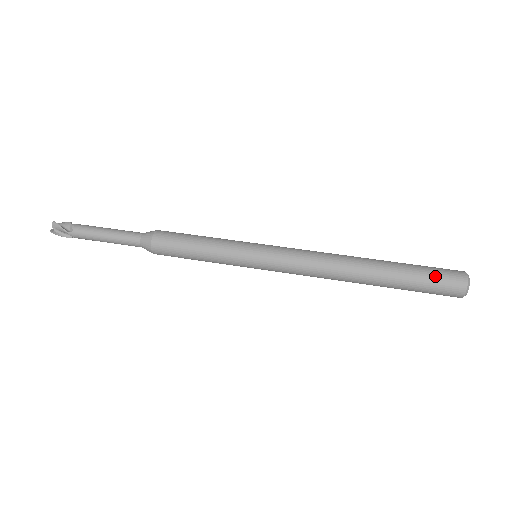
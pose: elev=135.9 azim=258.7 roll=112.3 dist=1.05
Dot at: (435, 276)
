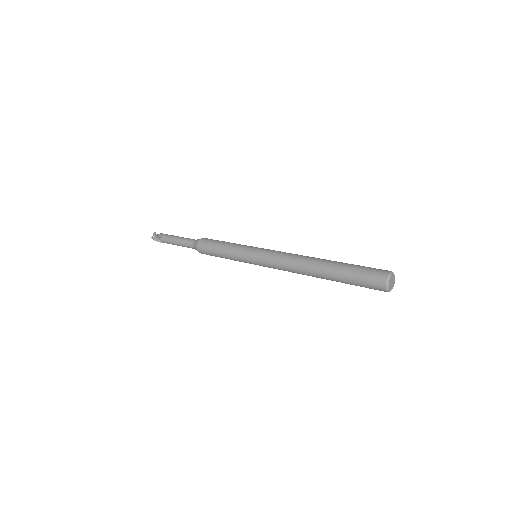
Dot at: (365, 271)
